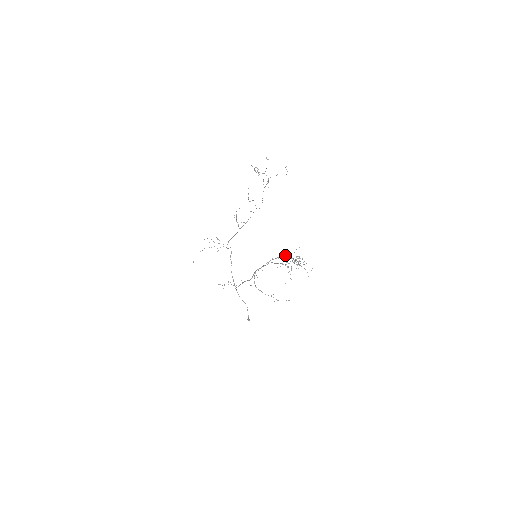
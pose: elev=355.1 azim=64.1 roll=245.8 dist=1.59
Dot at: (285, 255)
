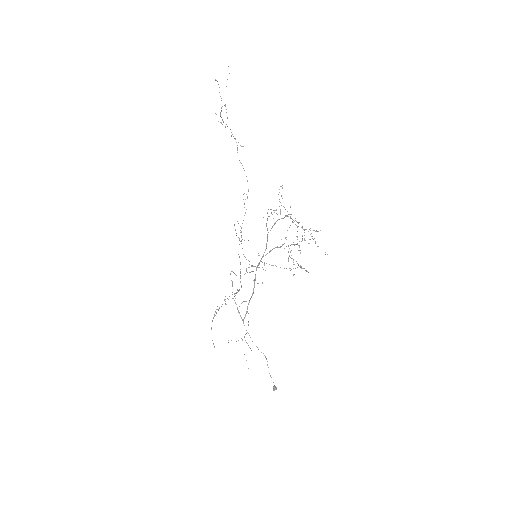
Dot at: (291, 244)
